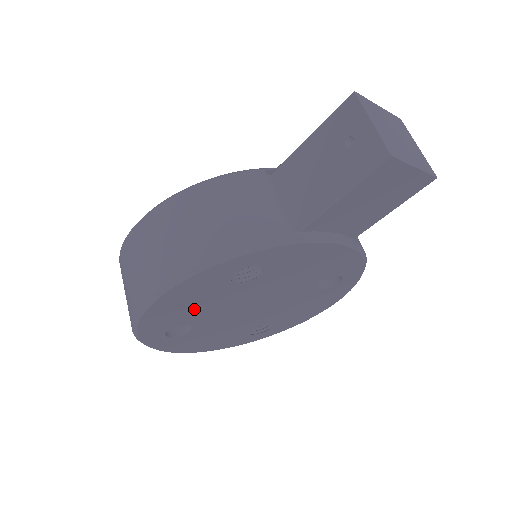
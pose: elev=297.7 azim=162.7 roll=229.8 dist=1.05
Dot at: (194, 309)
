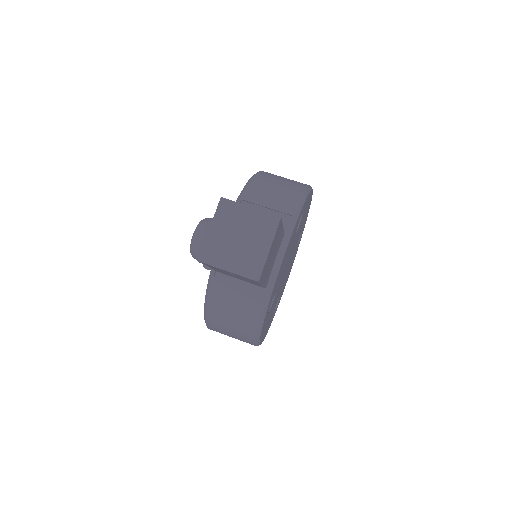
Dot at: occluded
